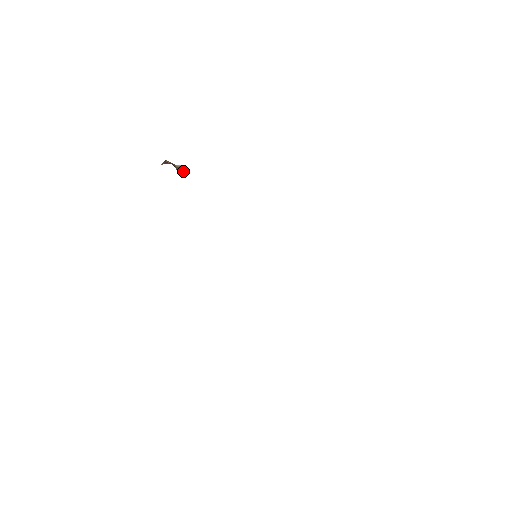
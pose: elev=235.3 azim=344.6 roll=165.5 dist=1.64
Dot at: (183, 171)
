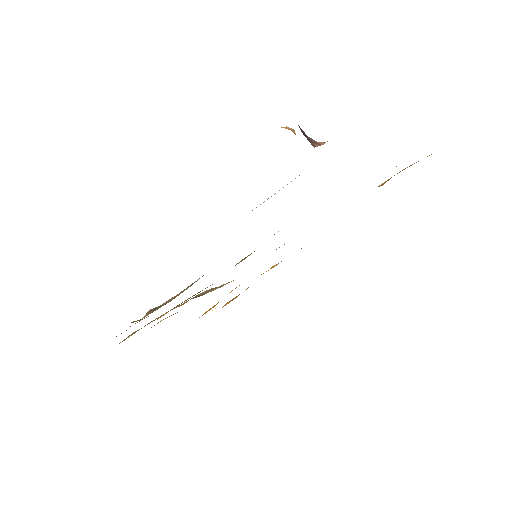
Dot at: occluded
